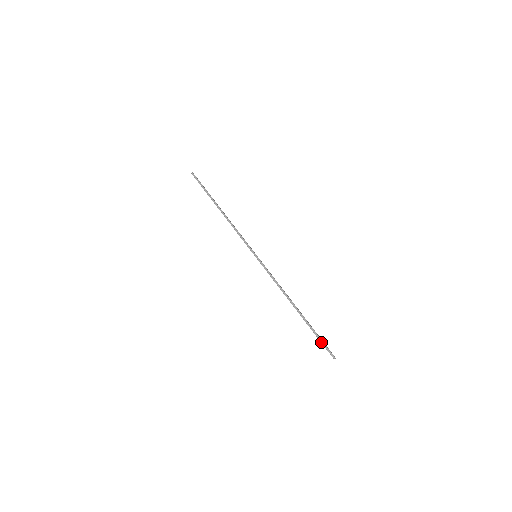
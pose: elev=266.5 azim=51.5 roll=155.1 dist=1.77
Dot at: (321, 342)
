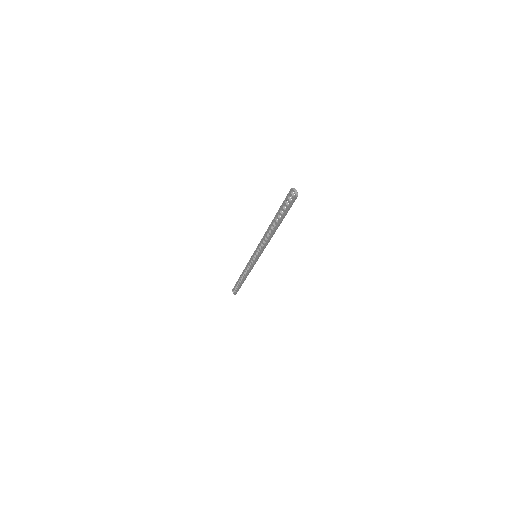
Dot at: occluded
